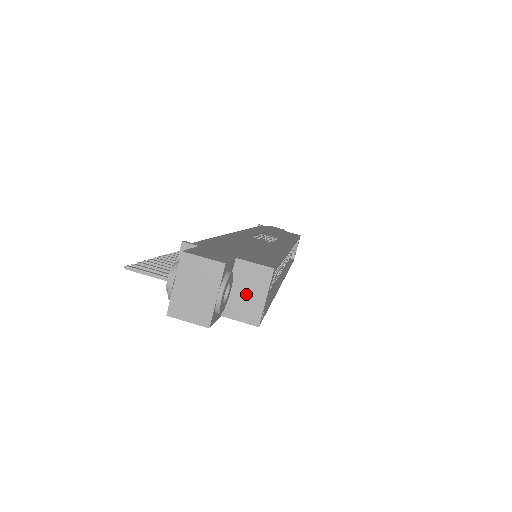
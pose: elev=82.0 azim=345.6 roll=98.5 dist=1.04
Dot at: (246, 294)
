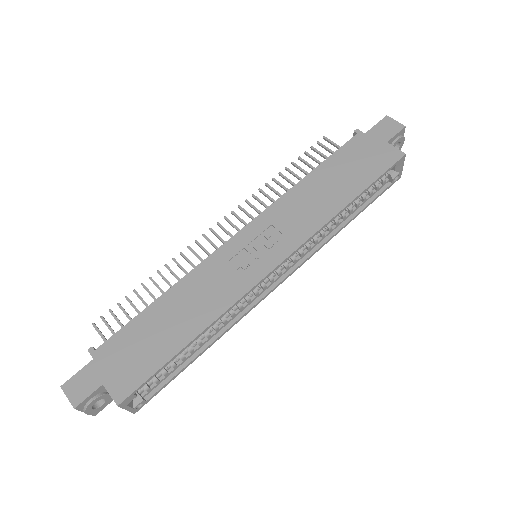
Dot at: occluded
